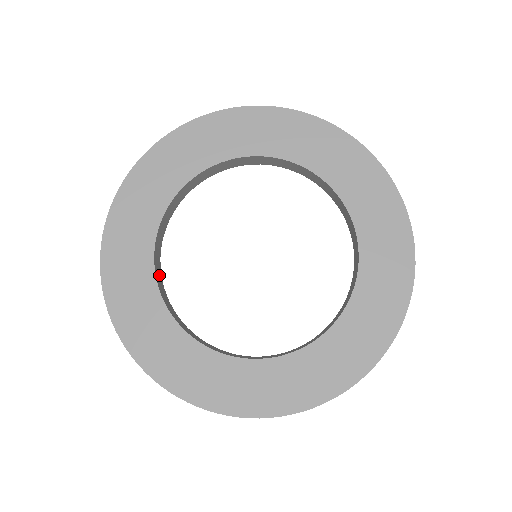
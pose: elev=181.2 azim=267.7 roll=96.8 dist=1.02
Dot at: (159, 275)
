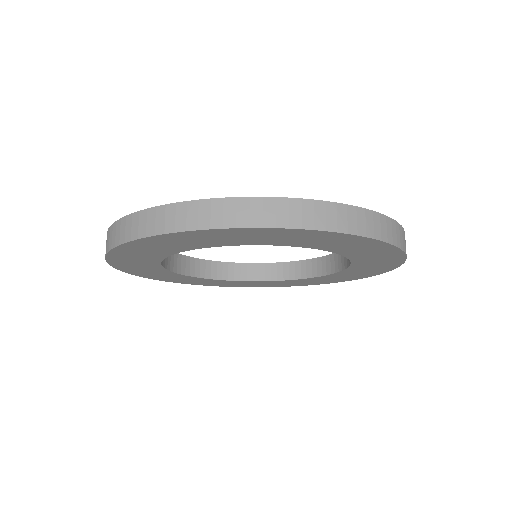
Dot at: (169, 257)
